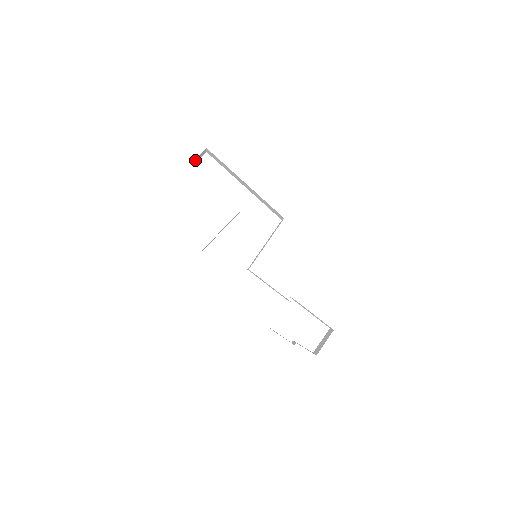
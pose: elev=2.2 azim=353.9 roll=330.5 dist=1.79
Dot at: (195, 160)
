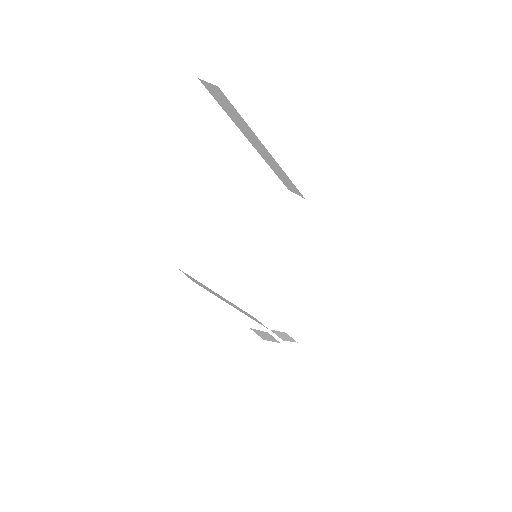
Dot at: occluded
